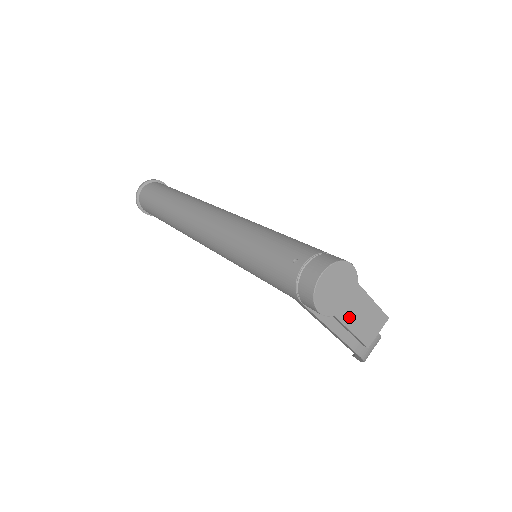
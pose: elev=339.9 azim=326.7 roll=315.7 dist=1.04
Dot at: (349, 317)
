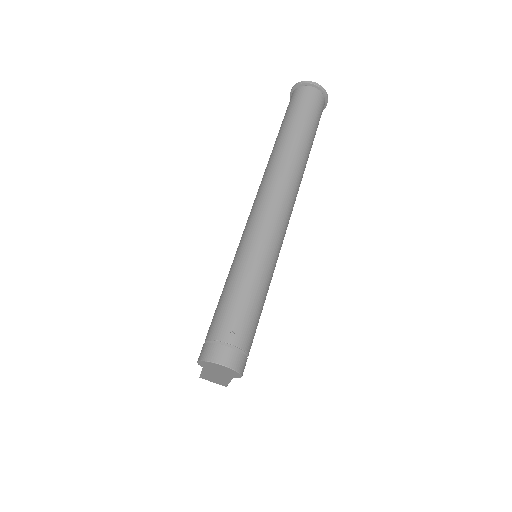
Dot at: (209, 373)
